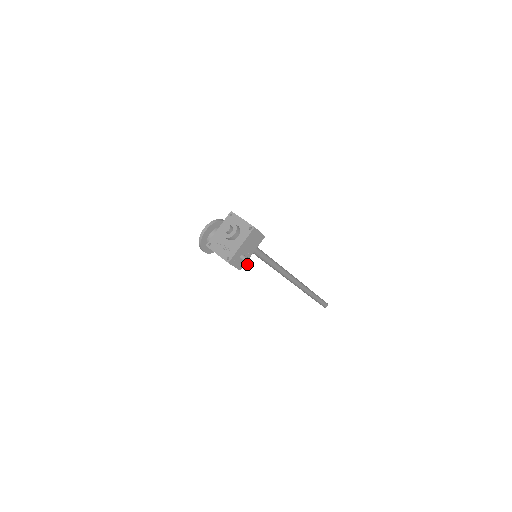
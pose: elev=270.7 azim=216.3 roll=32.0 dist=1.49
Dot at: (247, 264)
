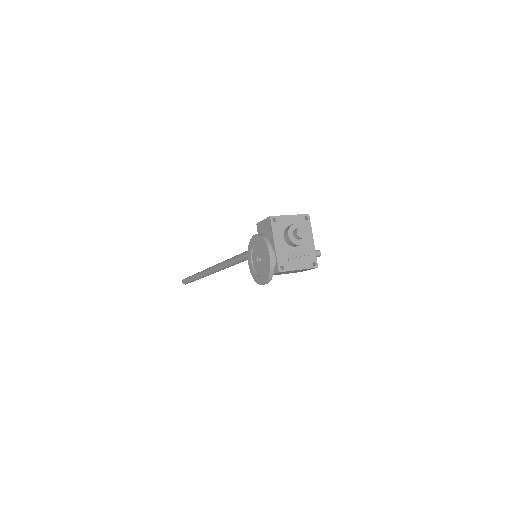
Dot at: occluded
